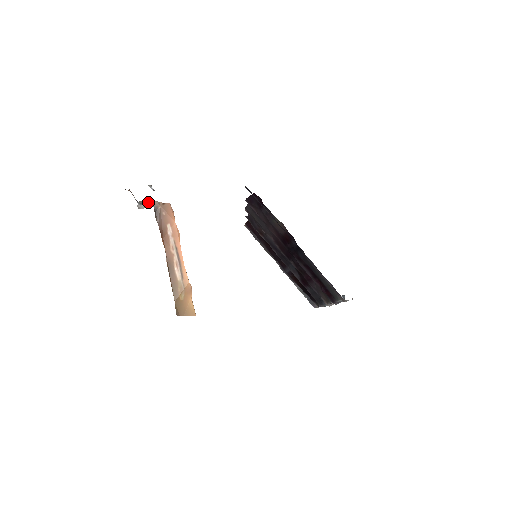
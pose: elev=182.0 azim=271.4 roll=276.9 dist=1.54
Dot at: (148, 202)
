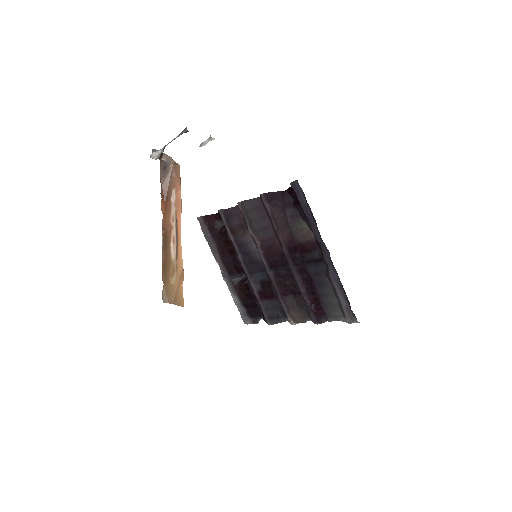
Dot at: (164, 154)
